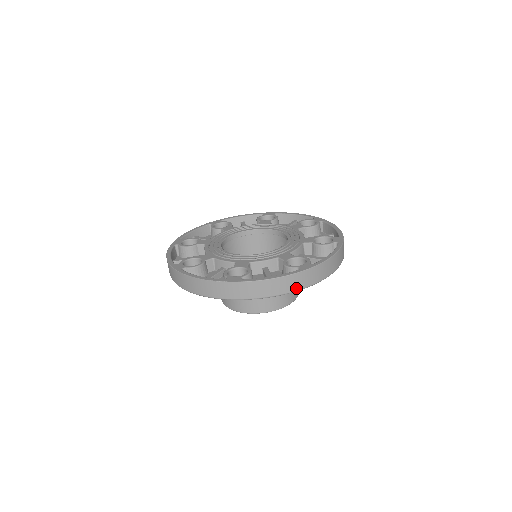
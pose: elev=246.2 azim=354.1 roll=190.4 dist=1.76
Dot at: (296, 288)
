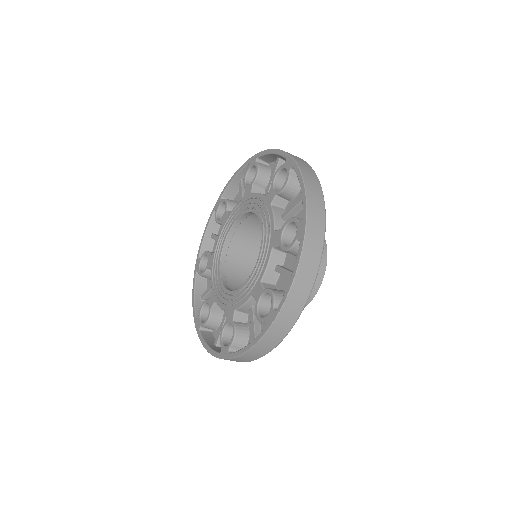
Dot at: occluded
